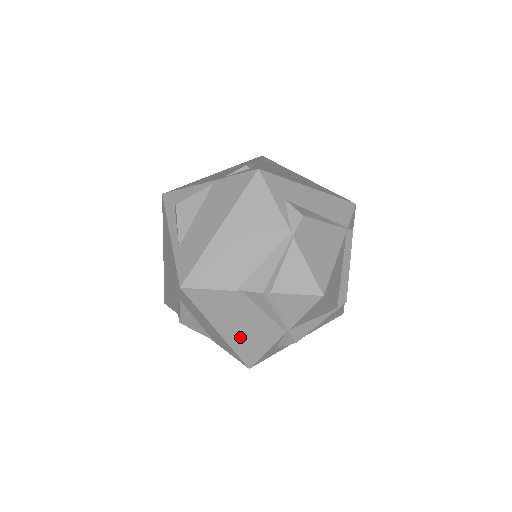
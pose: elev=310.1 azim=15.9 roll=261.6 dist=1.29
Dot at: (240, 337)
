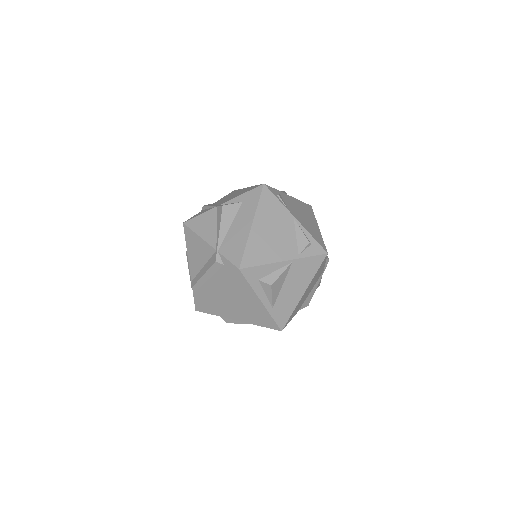
Dot at: occluded
